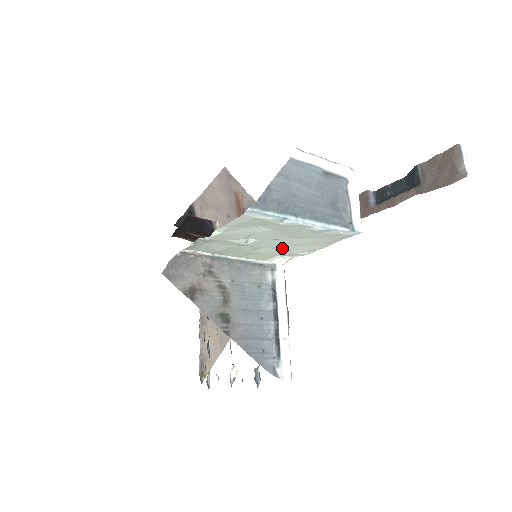
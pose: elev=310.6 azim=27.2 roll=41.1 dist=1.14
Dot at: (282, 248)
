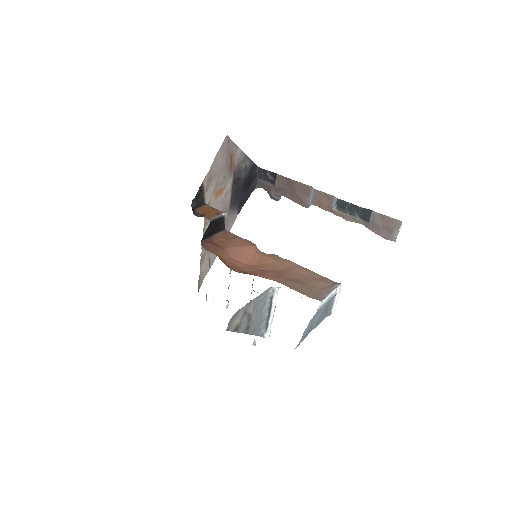
Dot at: occluded
